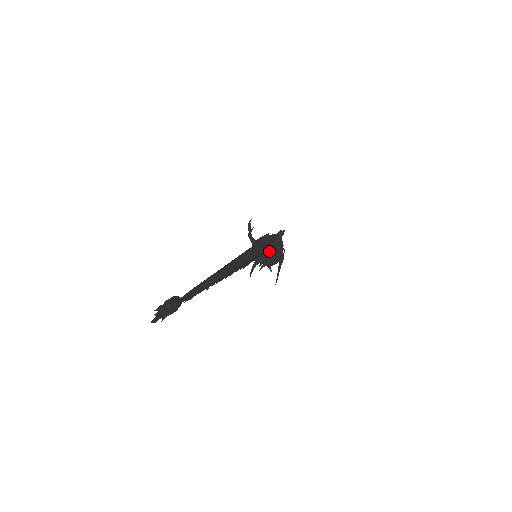
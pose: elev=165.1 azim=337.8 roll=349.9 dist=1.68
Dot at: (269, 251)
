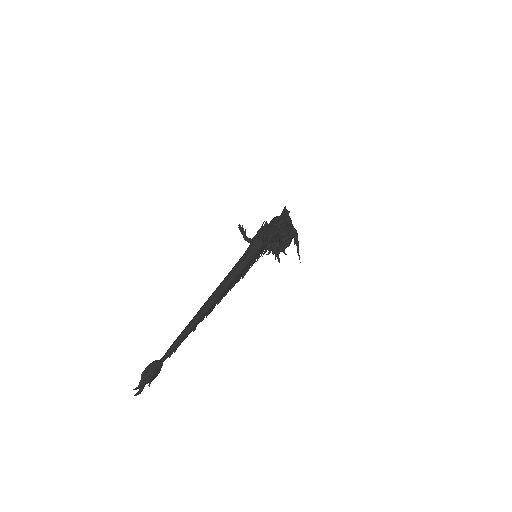
Dot at: (270, 242)
